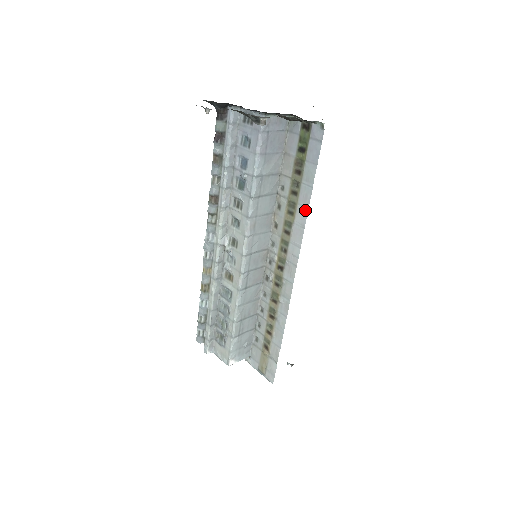
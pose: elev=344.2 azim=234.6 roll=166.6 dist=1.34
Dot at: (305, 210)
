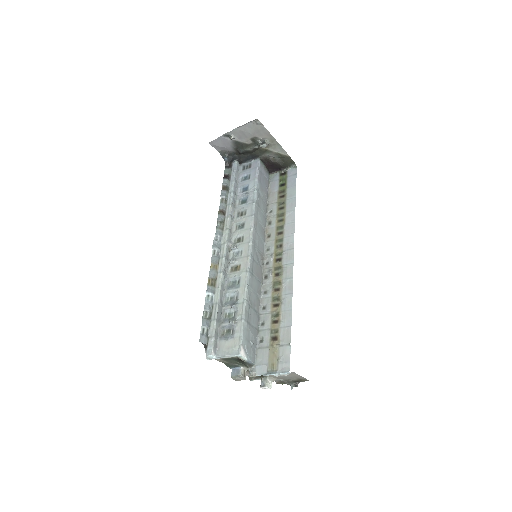
Dot at: (293, 212)
